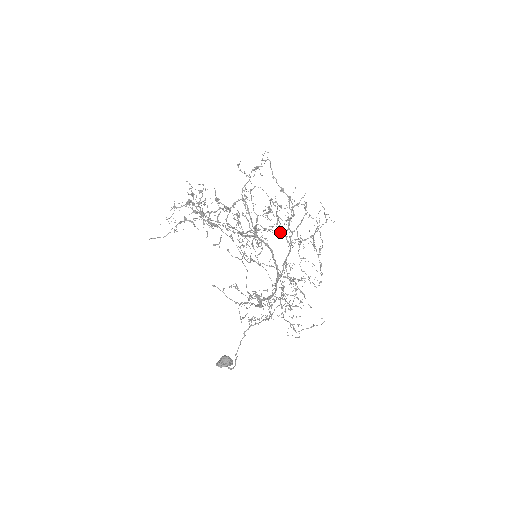
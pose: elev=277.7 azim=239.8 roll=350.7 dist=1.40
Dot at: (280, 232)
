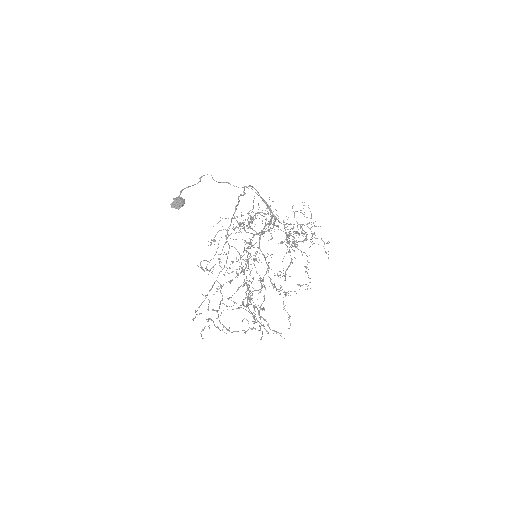
Dot at: (285, 276)
